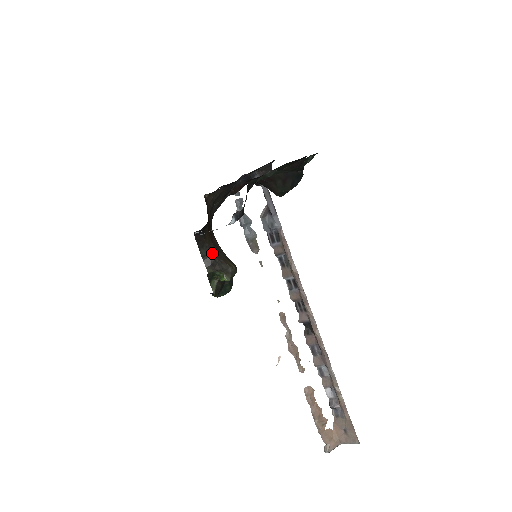
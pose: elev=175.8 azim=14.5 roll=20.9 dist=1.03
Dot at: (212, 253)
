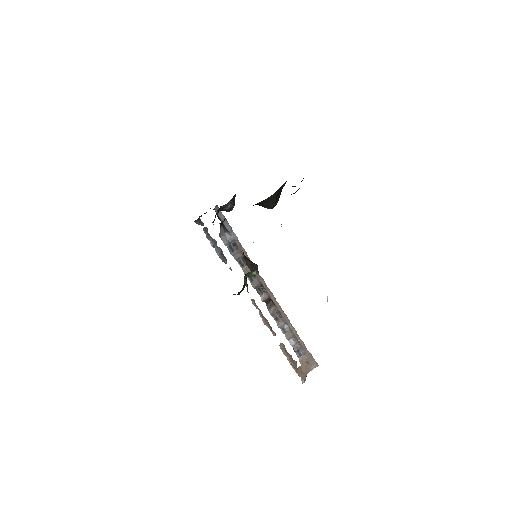
Dot at: (247, 259)
